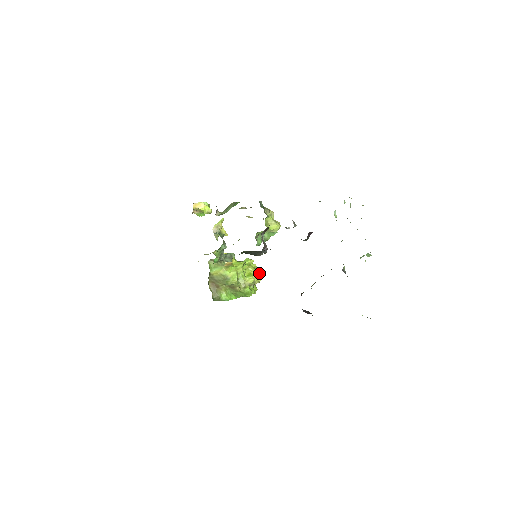
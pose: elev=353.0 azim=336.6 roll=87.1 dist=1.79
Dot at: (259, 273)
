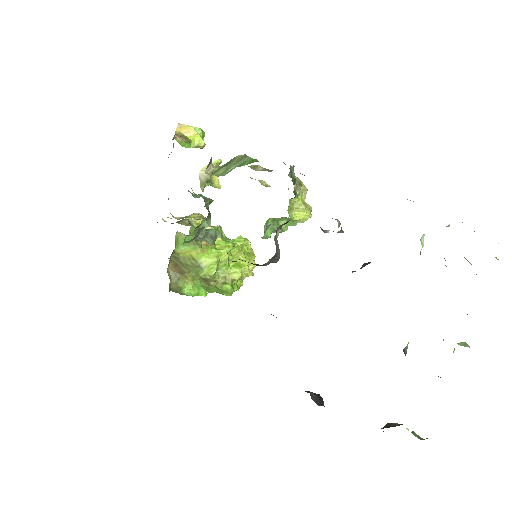
Dot at: (252, 265)
